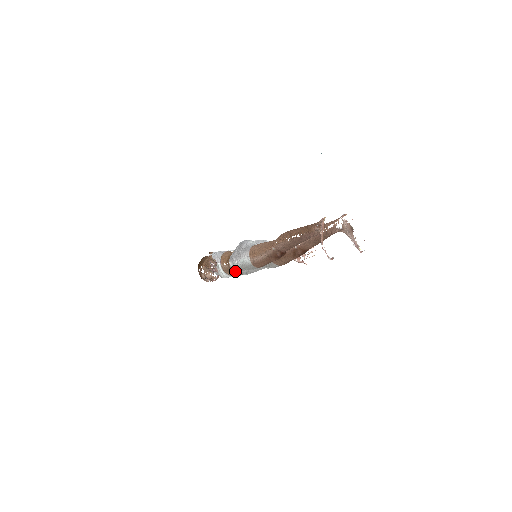
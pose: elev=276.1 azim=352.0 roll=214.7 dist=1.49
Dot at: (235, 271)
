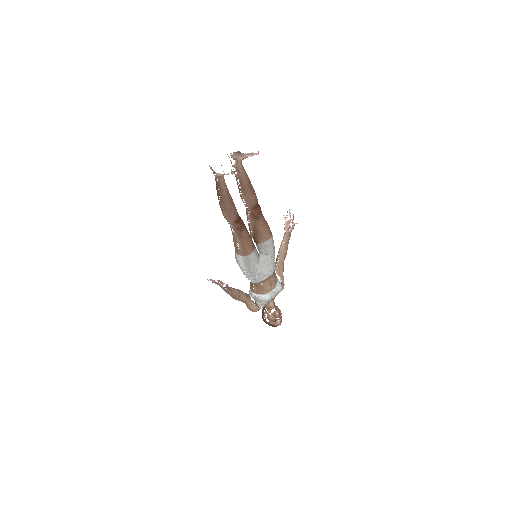
Dot at: (258, 281)
